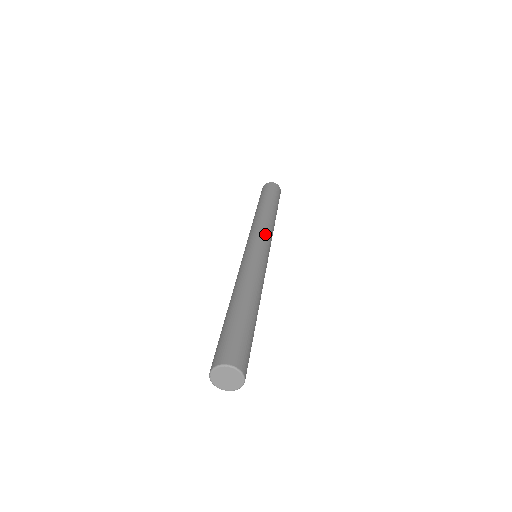
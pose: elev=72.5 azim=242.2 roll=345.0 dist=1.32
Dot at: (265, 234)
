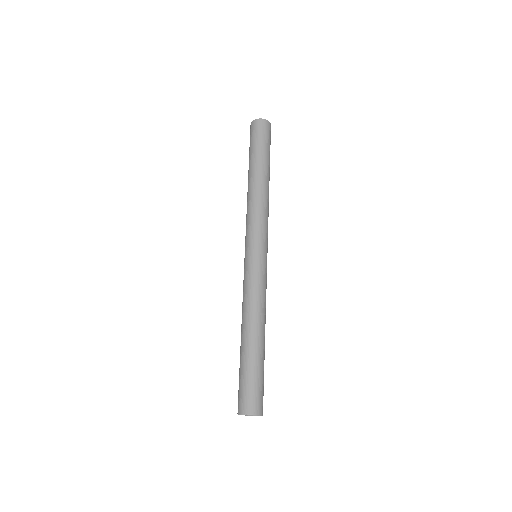
Dot at: (252, 229)
